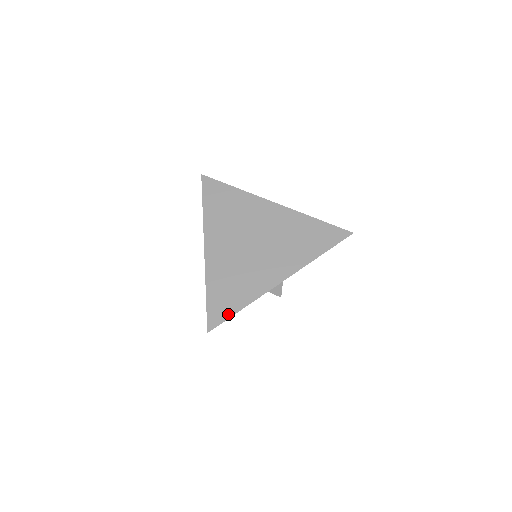
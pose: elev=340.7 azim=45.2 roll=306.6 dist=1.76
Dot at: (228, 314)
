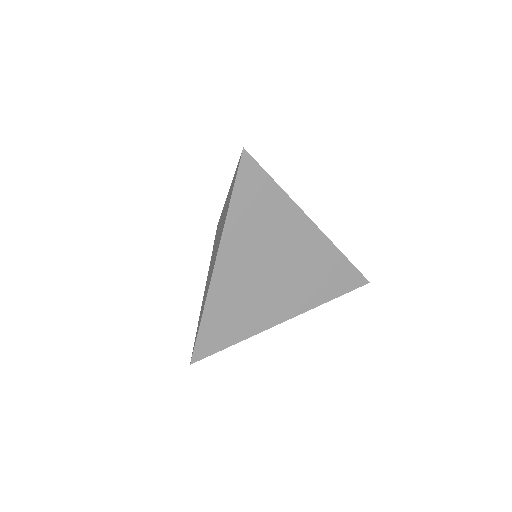
Dot at: (218, 348)
